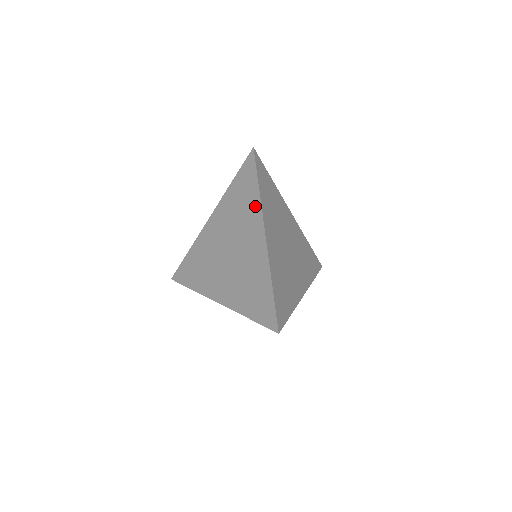
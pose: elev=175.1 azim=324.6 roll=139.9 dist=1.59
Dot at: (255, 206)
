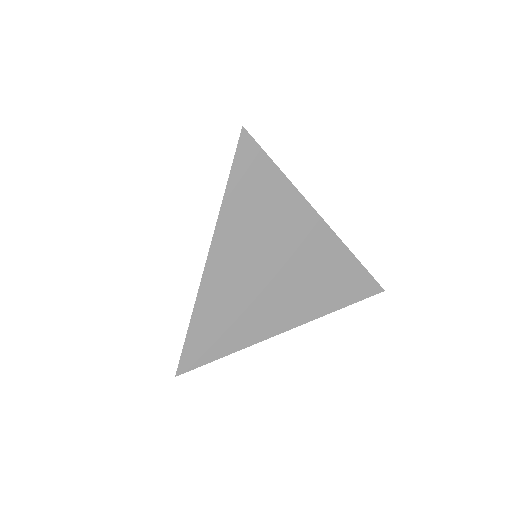
Dot at: occluded
